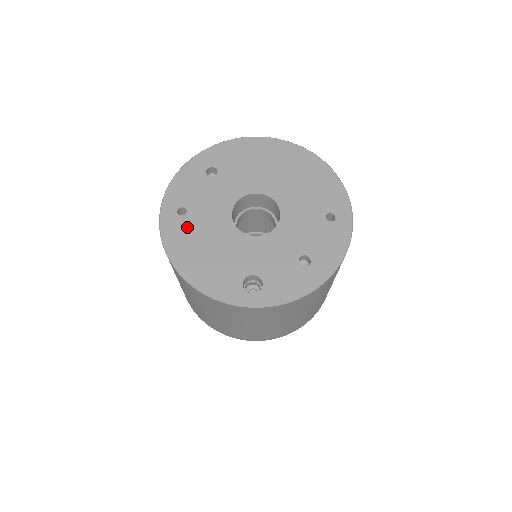
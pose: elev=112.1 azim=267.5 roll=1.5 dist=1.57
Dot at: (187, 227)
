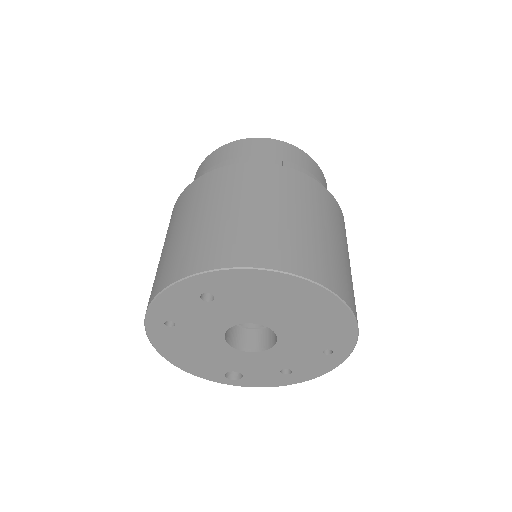
Dot at: (175, 336)
